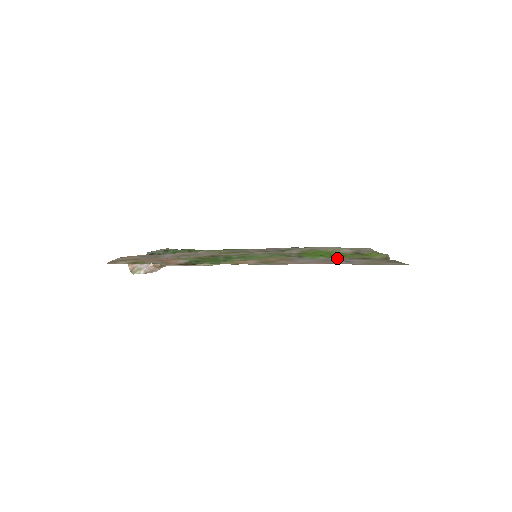
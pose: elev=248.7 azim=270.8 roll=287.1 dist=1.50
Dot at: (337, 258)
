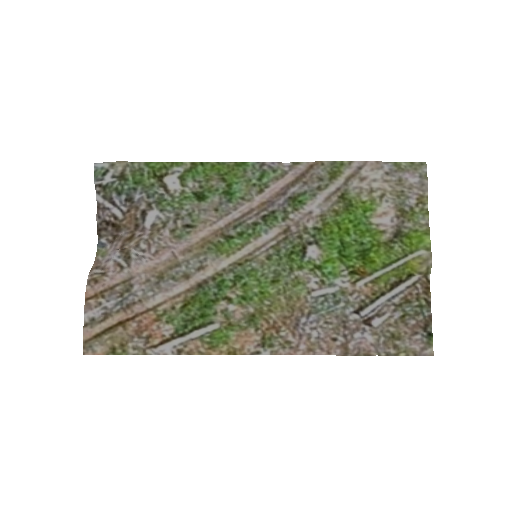
Dot at: (359, 295)
